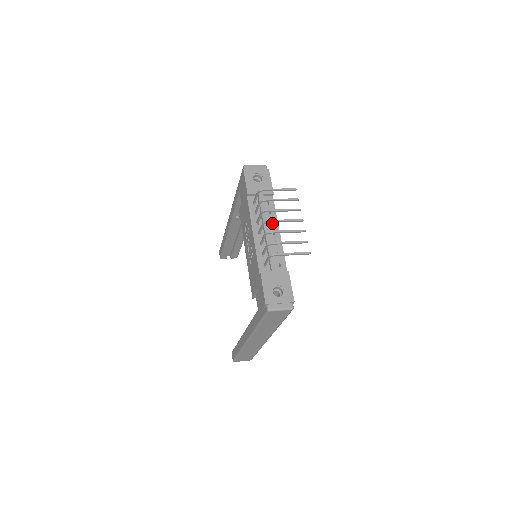
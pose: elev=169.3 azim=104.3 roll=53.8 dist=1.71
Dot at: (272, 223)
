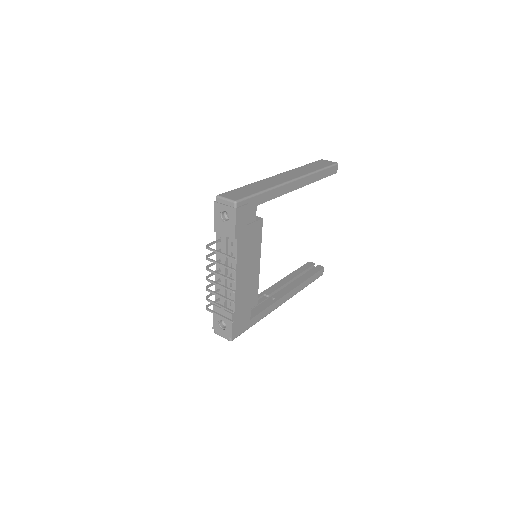
Dot at: (233, 264)
